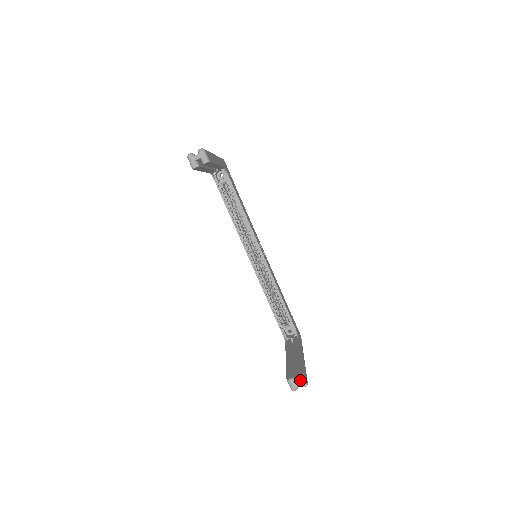
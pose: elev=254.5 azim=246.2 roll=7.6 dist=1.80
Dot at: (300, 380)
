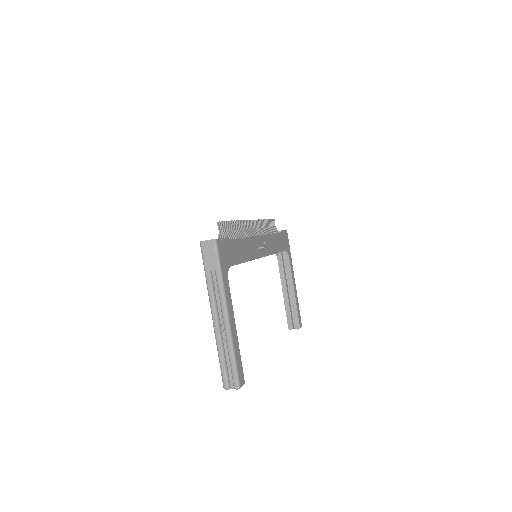
Dot at: (297, 329)
